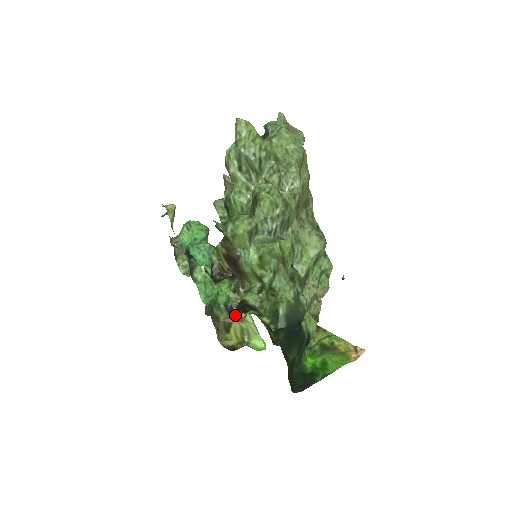
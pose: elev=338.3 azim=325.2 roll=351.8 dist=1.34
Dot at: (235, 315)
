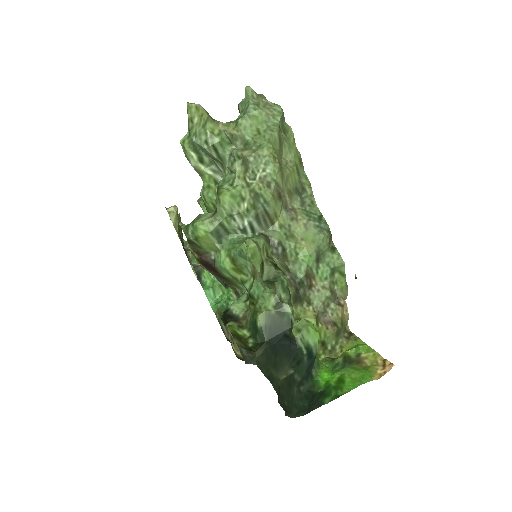
Dot at: occluded
